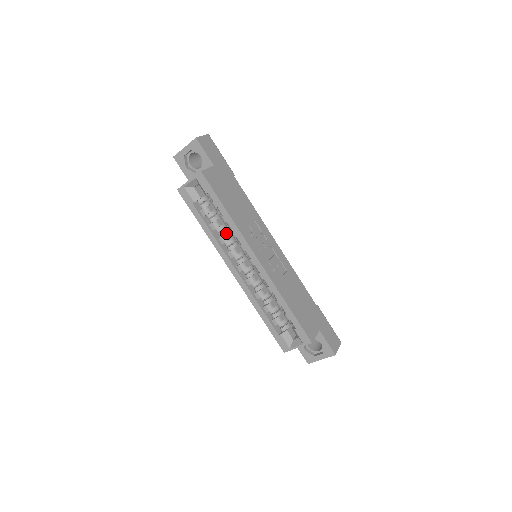
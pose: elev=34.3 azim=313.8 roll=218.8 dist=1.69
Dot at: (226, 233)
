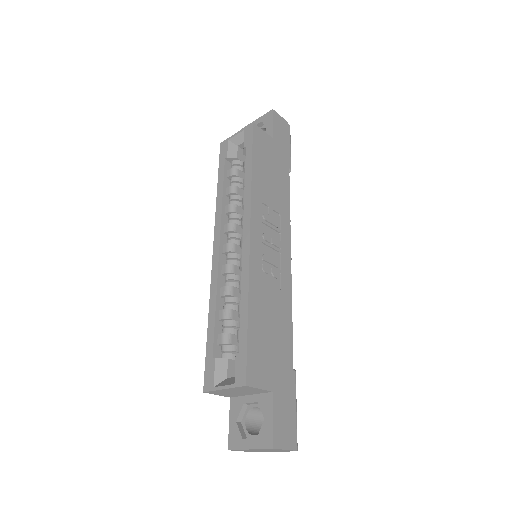
Dot at: (238, 205)
